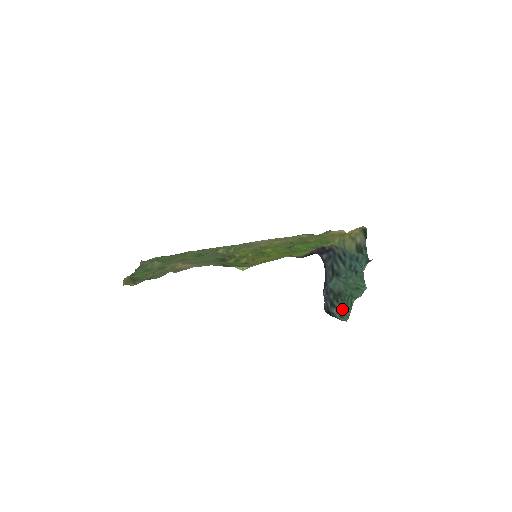
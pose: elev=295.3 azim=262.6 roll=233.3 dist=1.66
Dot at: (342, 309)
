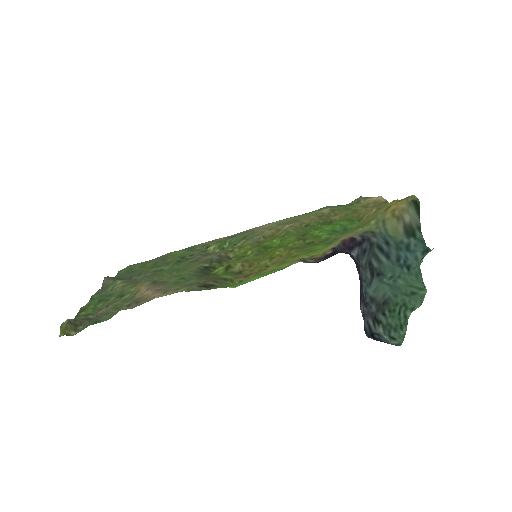
Dot at: (392, 325)
